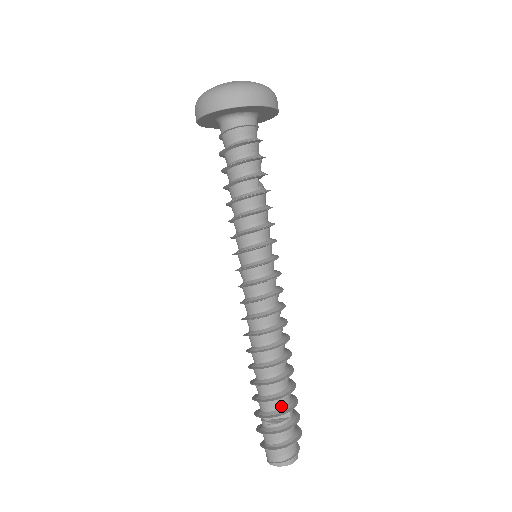
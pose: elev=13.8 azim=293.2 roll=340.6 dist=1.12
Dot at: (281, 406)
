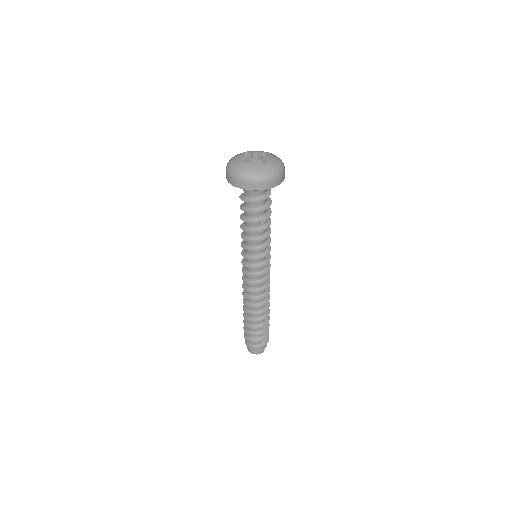
Dot at: (255, 331)
